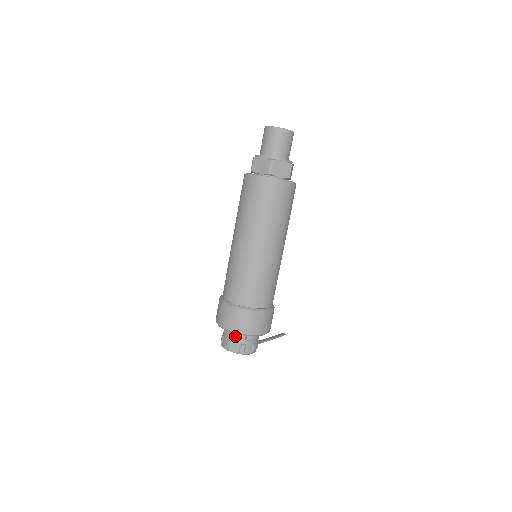
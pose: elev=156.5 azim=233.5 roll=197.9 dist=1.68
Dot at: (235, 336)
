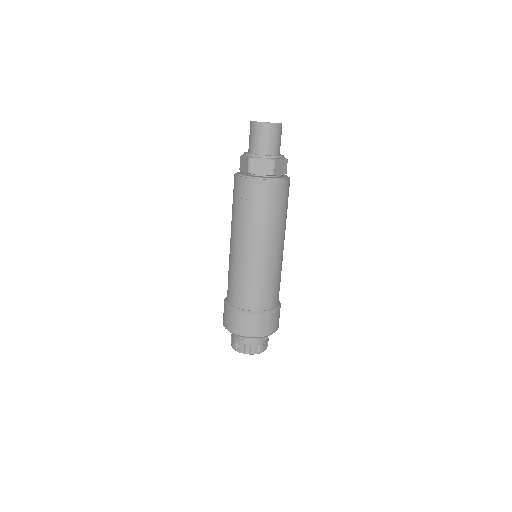
Dot at: (253, 339)
